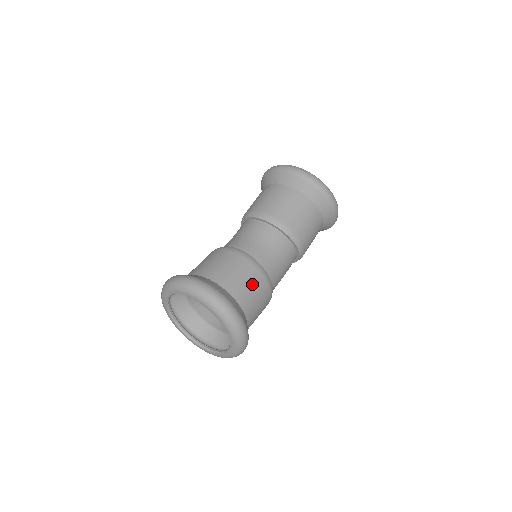
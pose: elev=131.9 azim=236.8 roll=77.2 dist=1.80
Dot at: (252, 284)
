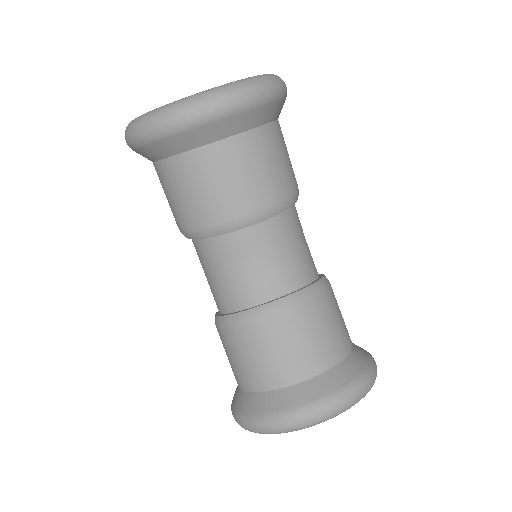
Dot at: (331, 318)
